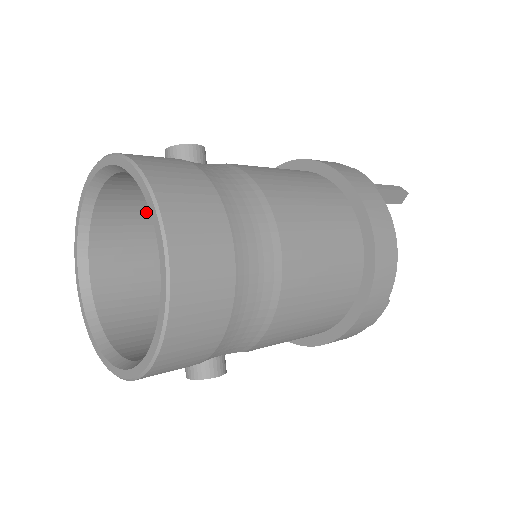
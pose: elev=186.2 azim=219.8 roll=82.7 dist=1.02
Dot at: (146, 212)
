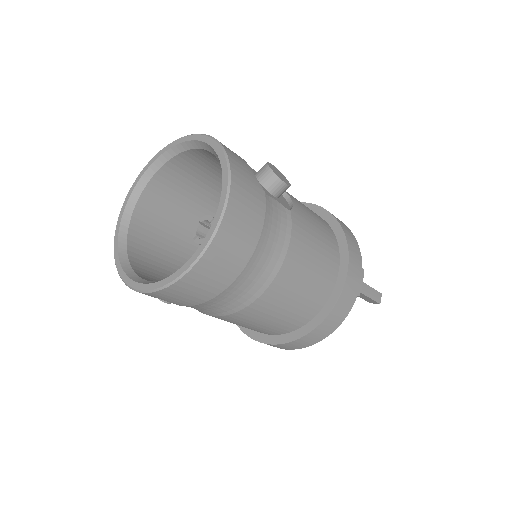
Dot at: occluded
